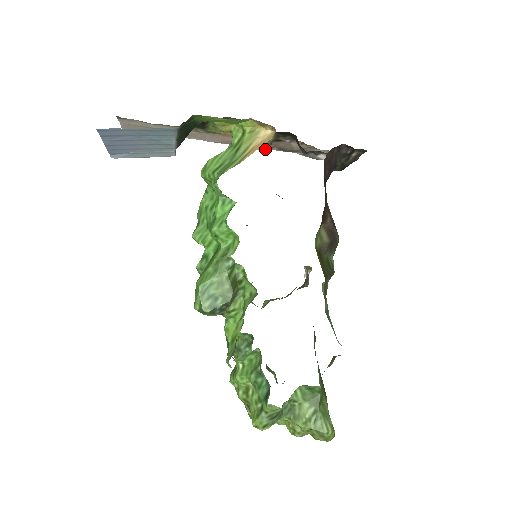
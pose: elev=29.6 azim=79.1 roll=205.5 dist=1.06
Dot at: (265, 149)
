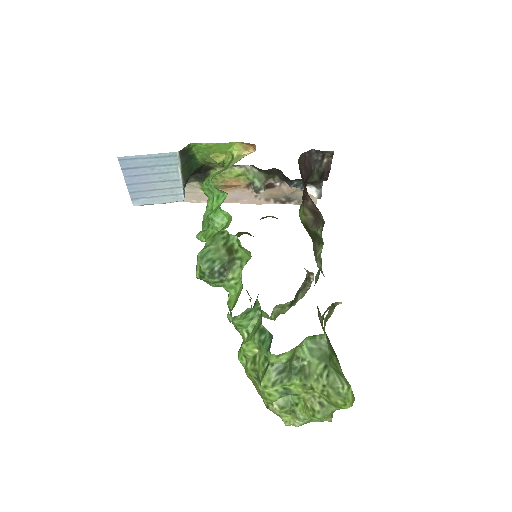
Dot at: (263, 203)
